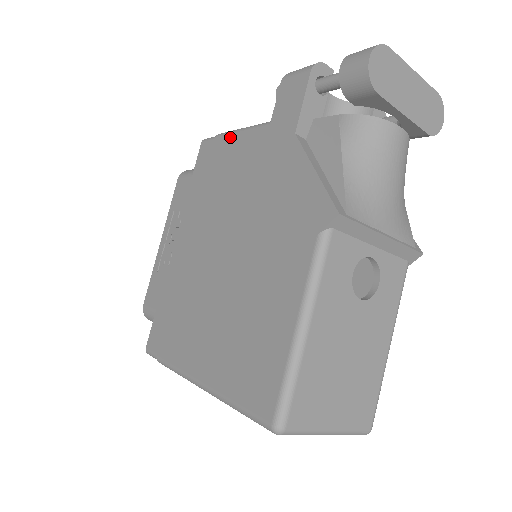
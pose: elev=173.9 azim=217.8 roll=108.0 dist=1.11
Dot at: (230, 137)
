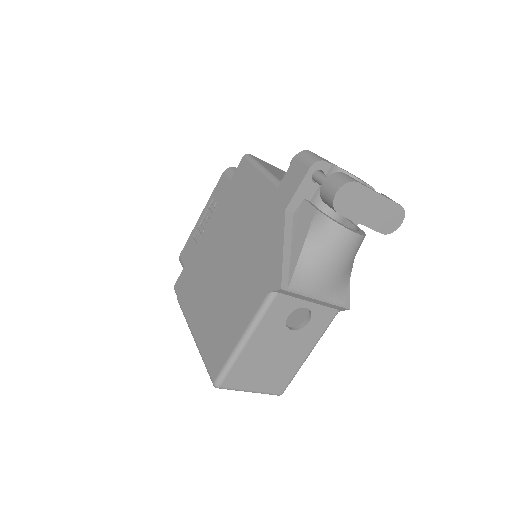
Dot at: (257, 172)
